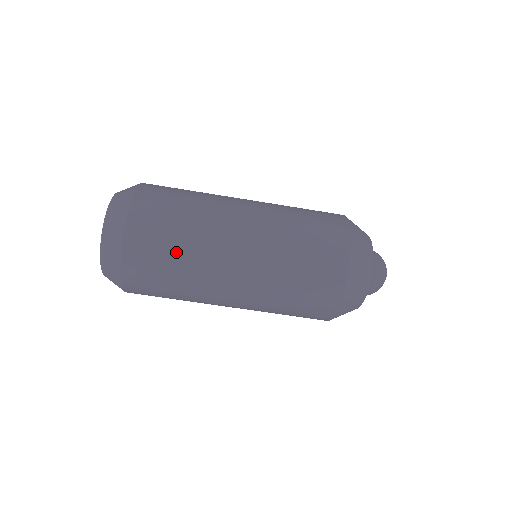
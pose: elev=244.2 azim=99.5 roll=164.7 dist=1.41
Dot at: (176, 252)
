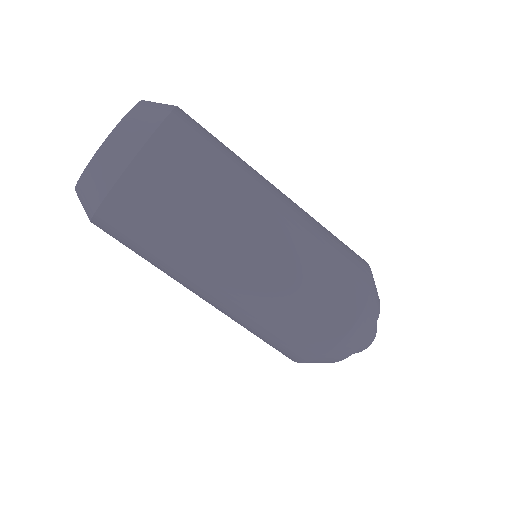
Dot at: (148, 256)
